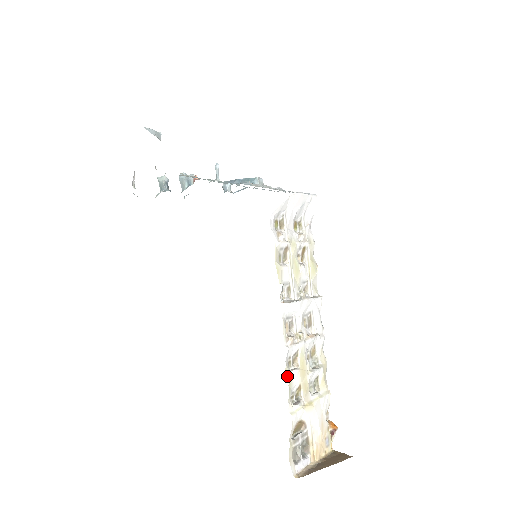
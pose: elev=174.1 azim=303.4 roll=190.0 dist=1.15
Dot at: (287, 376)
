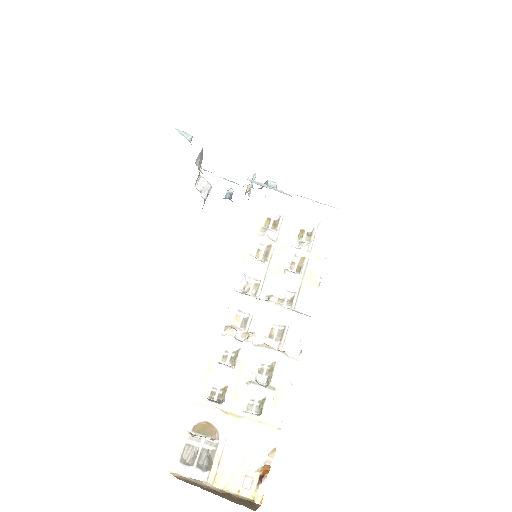
Dot at: (209, 363)
